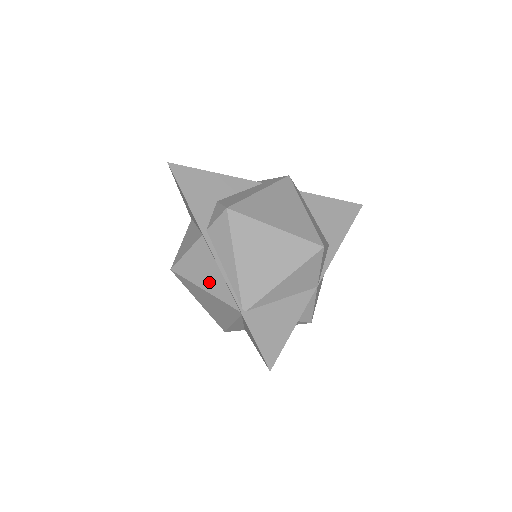
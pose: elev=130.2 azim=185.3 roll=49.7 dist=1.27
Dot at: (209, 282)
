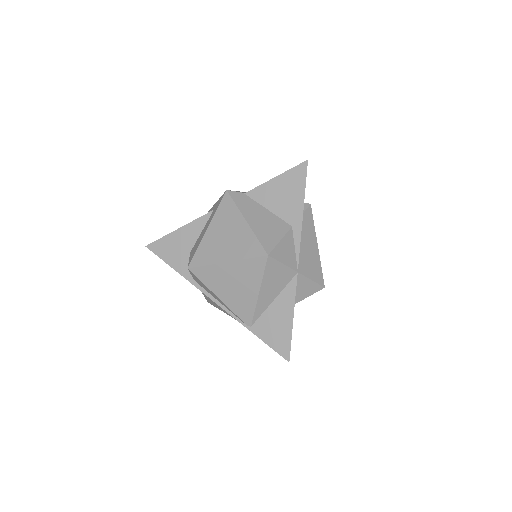
Dot at: (224, 310)
